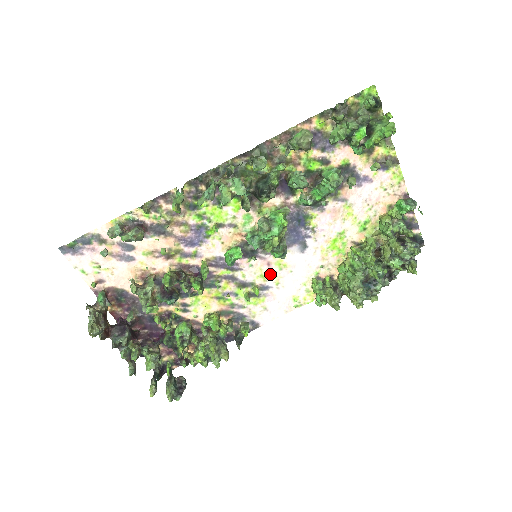
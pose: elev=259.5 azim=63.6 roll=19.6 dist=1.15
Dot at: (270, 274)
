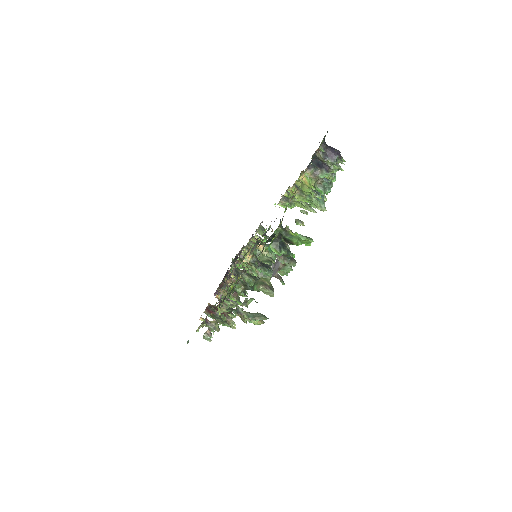
Dot at: occluded
